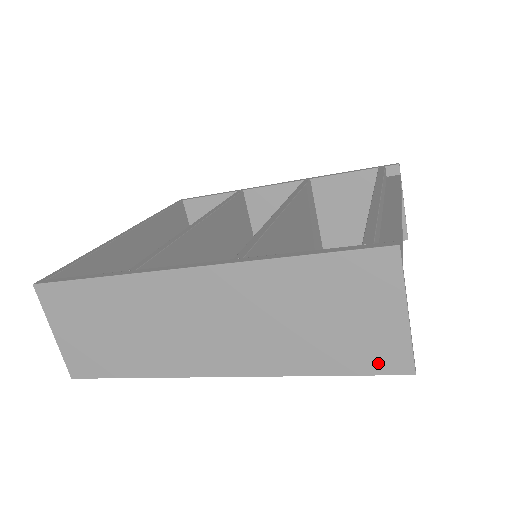
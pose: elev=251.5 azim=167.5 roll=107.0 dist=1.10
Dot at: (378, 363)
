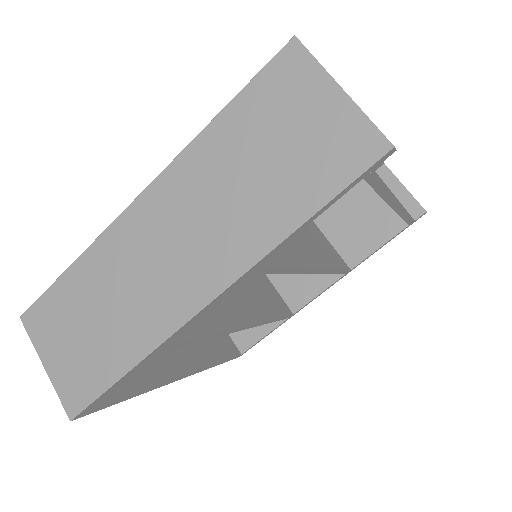
Dot at: (349, 163)
